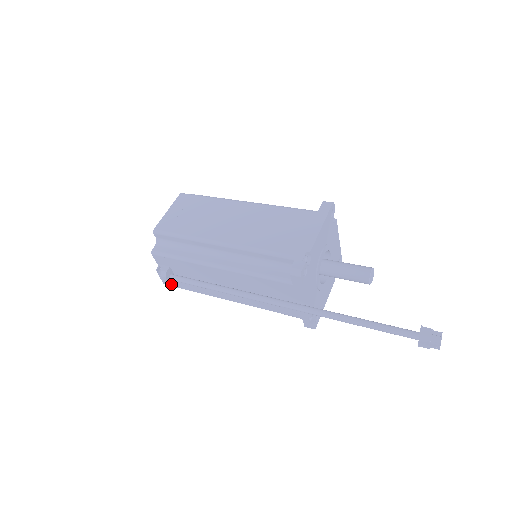
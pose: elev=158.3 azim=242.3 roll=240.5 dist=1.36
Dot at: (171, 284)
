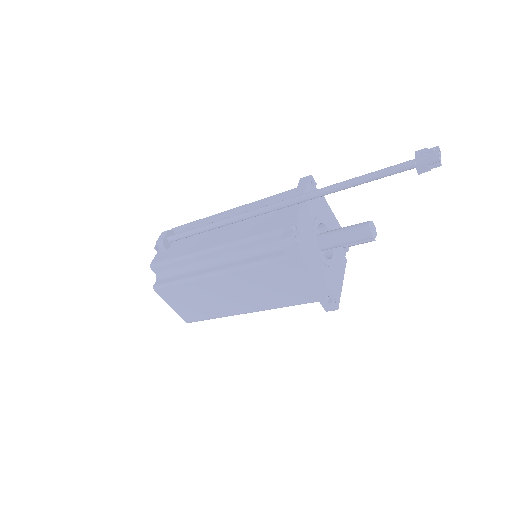
Dot at: (164, 240)
